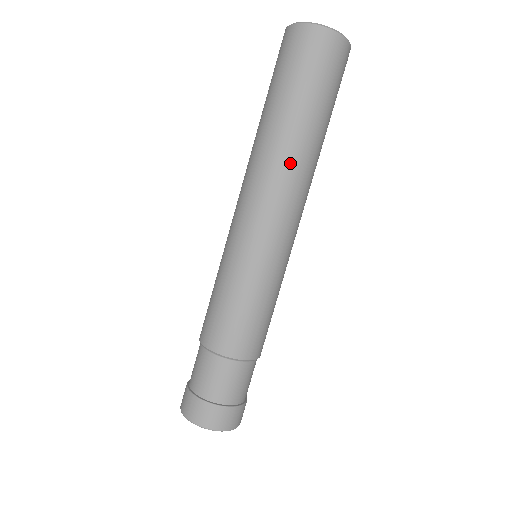
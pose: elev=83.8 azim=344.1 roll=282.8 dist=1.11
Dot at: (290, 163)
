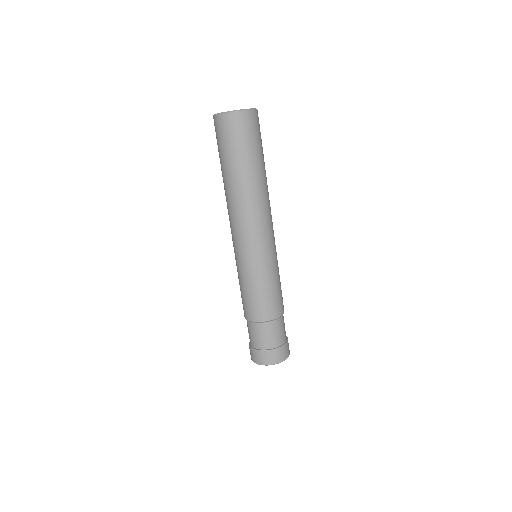
Dot at: (253, 198)
